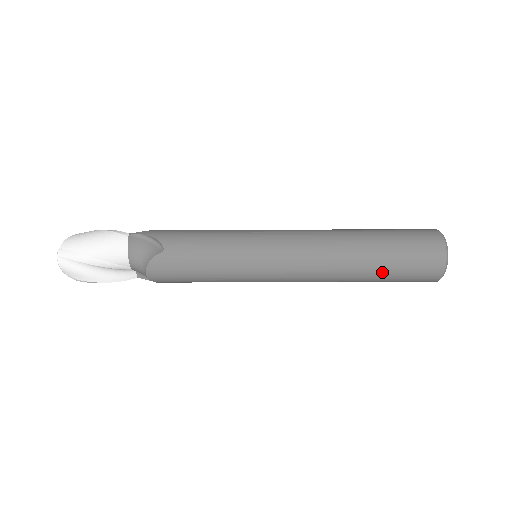
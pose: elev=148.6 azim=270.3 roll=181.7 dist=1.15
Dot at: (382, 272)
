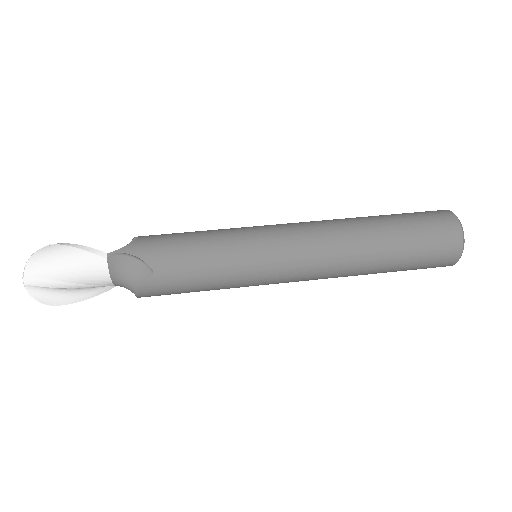
Dot at: (393, 269)
